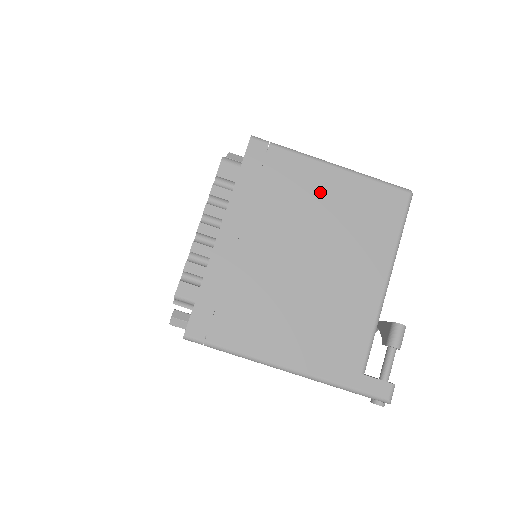
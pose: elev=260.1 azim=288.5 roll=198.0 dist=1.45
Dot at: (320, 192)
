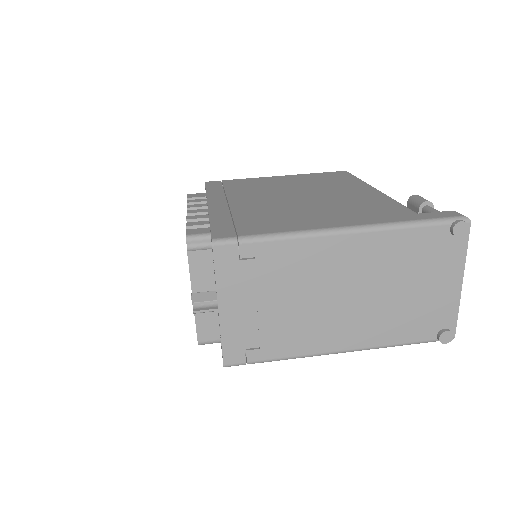
Dot at: (278, 182)
